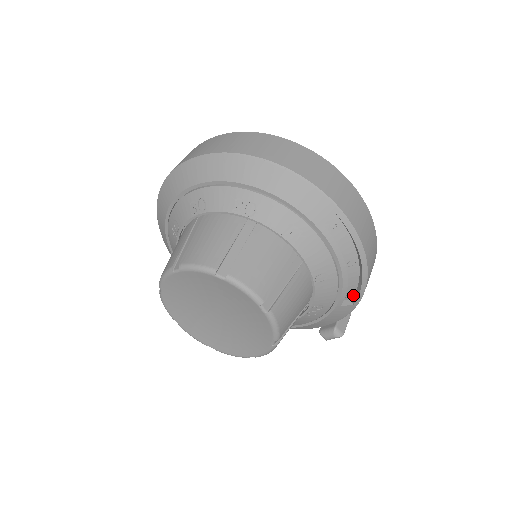
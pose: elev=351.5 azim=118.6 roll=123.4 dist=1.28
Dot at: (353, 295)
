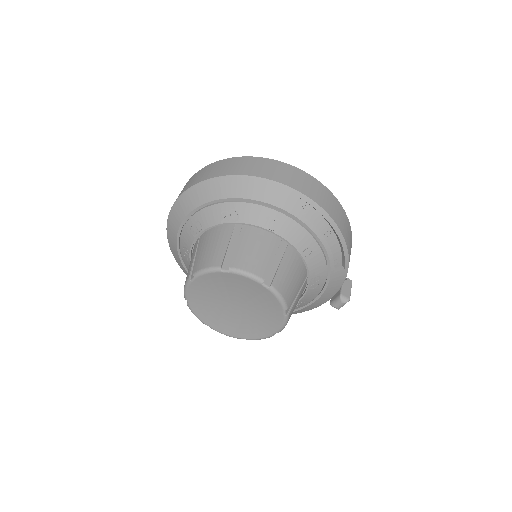
Dot at: (342, 261)
